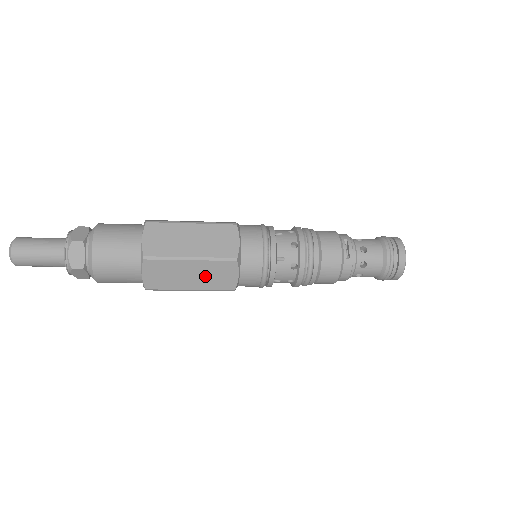
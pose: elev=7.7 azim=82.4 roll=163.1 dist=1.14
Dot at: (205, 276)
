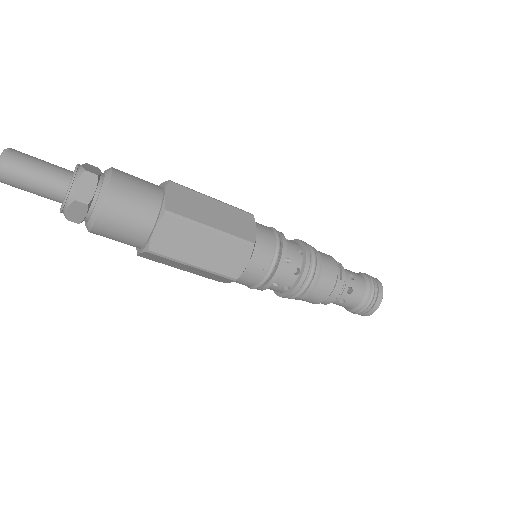
Dot at: (216, 254)
